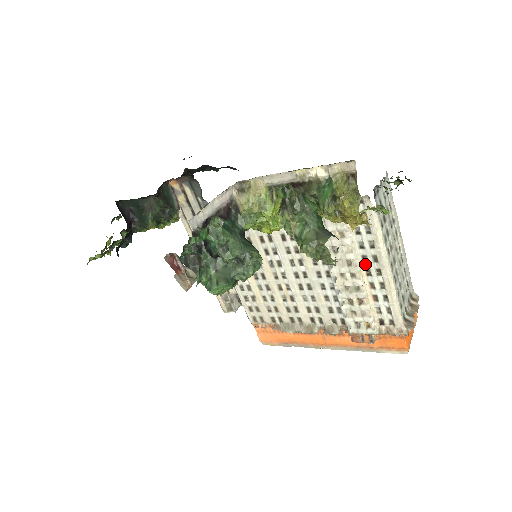
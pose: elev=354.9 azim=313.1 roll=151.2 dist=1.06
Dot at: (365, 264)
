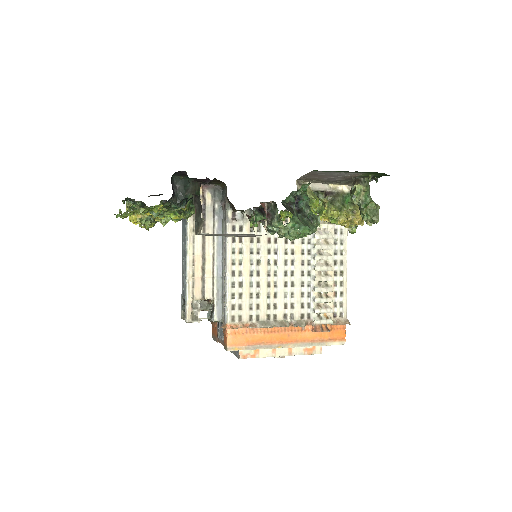
Dot at: (335, 267)
